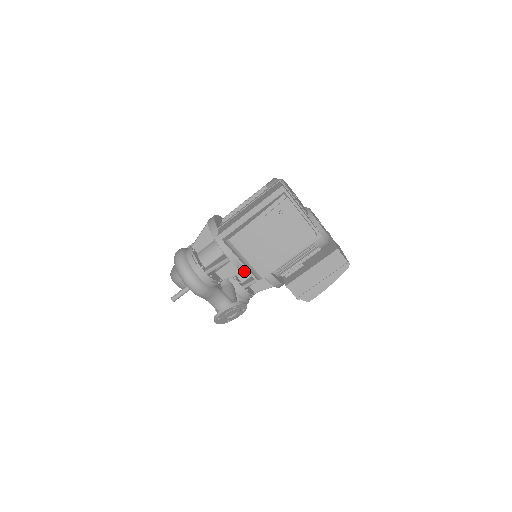
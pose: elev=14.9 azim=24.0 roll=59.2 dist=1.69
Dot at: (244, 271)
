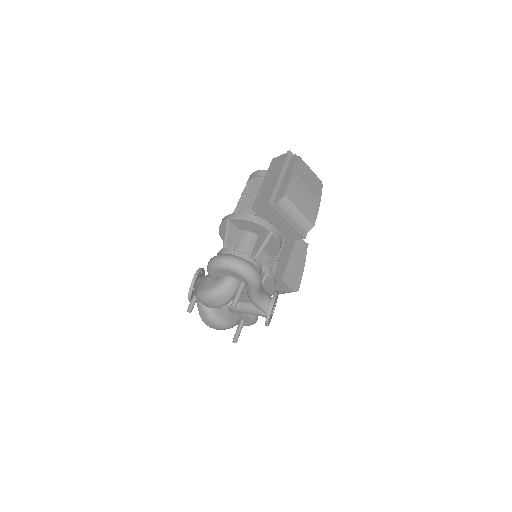
Dot at: (280, 246)
